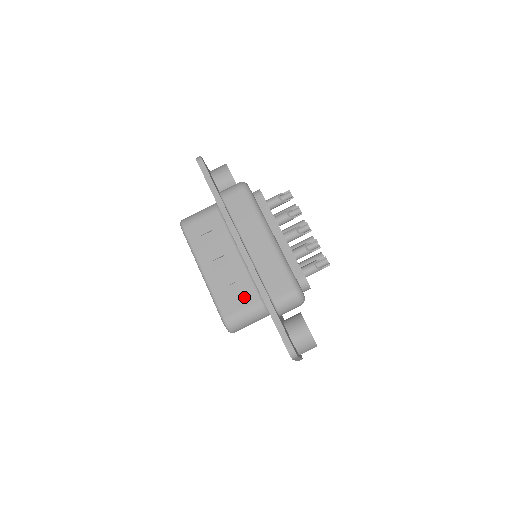
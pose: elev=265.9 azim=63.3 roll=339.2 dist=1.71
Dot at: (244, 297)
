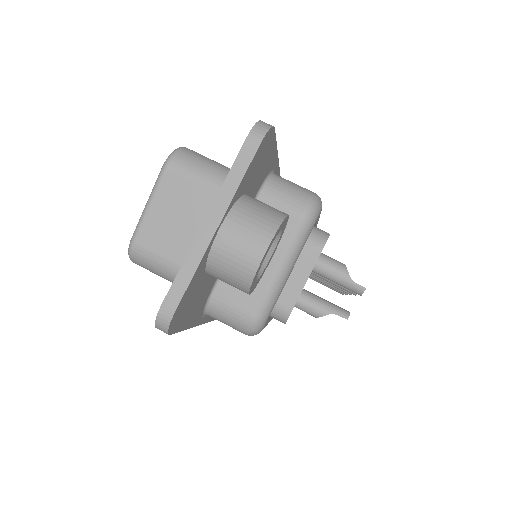
Dot at: occluded
